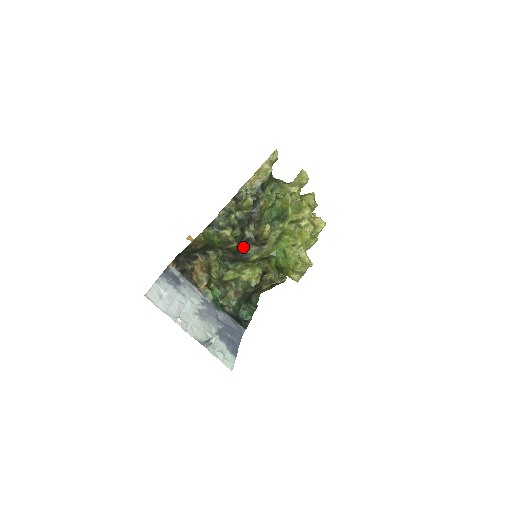
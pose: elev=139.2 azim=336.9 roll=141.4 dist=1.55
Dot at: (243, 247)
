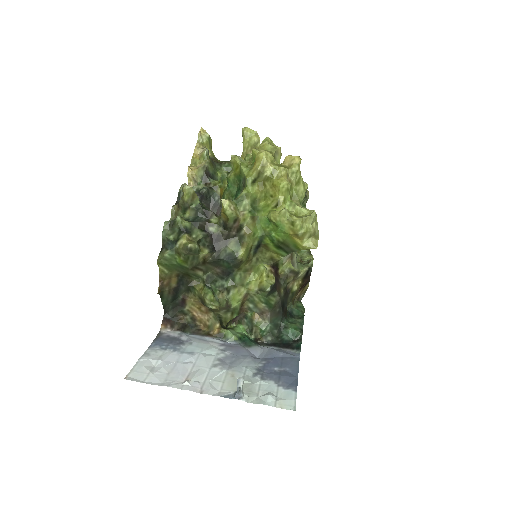
Dot at: (219, 249)
